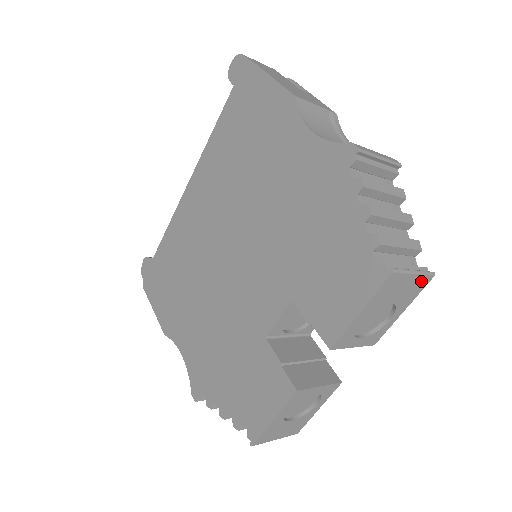
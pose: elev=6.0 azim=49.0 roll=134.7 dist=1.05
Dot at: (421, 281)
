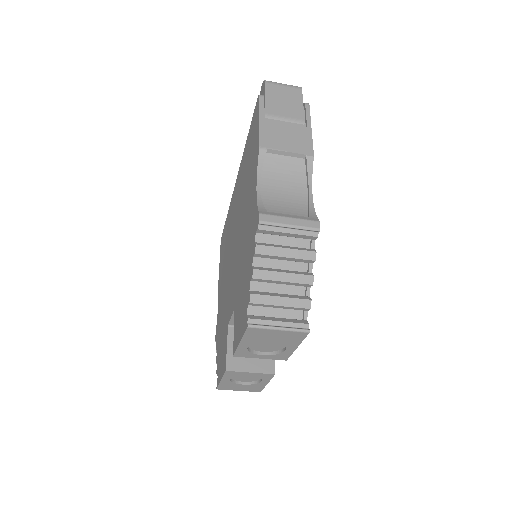
Dot at: (295, 334)
